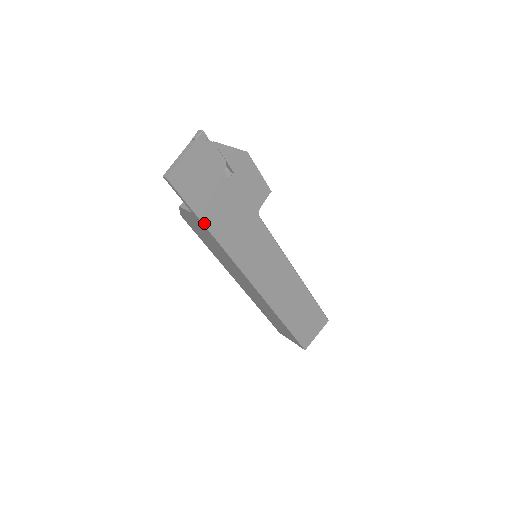
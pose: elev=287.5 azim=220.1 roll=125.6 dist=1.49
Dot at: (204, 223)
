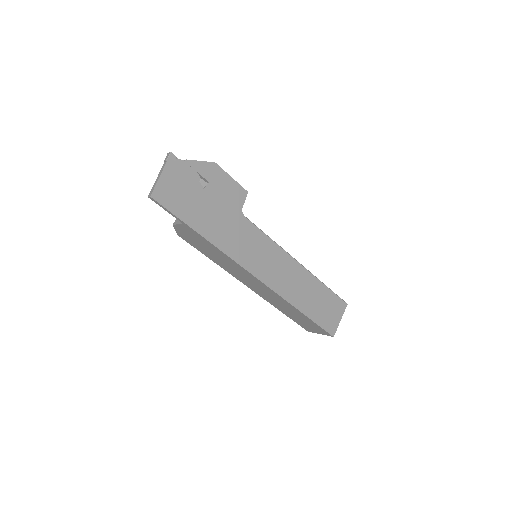
Dot at: (195, 229)
